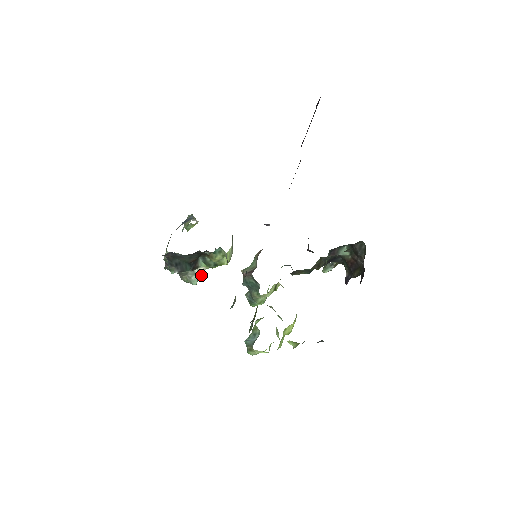
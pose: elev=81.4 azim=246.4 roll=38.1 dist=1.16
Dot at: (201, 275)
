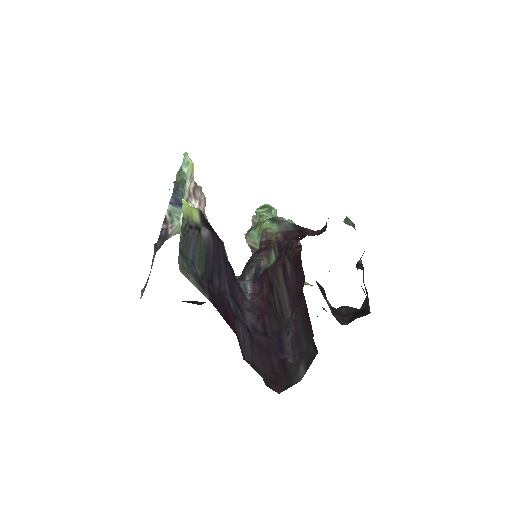
Dot at: occluded
